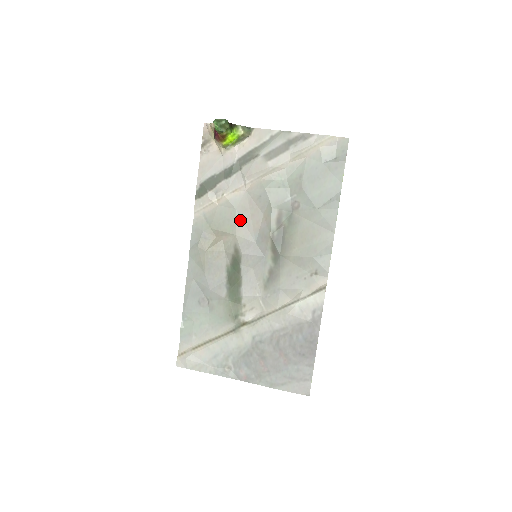
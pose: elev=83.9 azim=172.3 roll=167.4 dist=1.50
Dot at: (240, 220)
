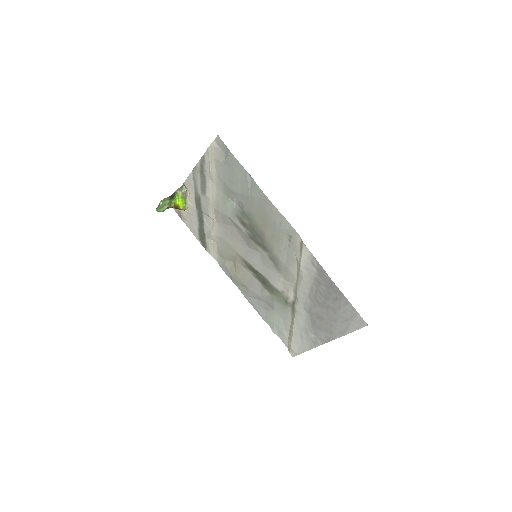
Dot at: (231, 242)
